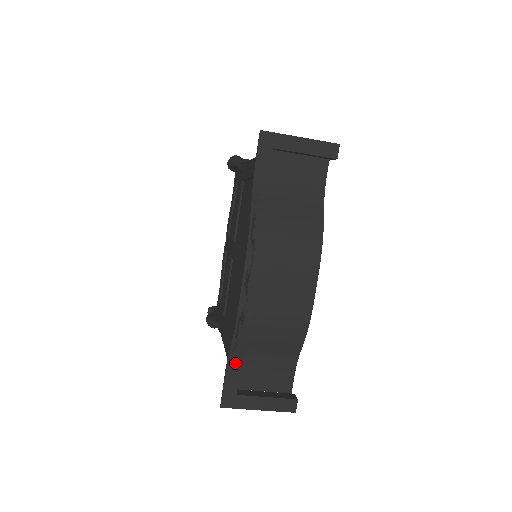
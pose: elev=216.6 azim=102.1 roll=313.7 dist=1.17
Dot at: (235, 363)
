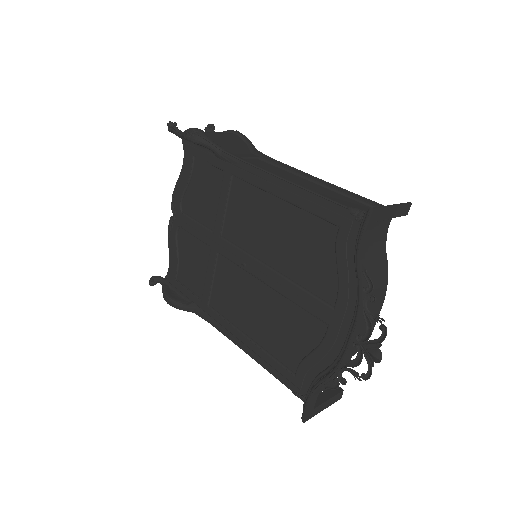
Dot at: (319, 391)
